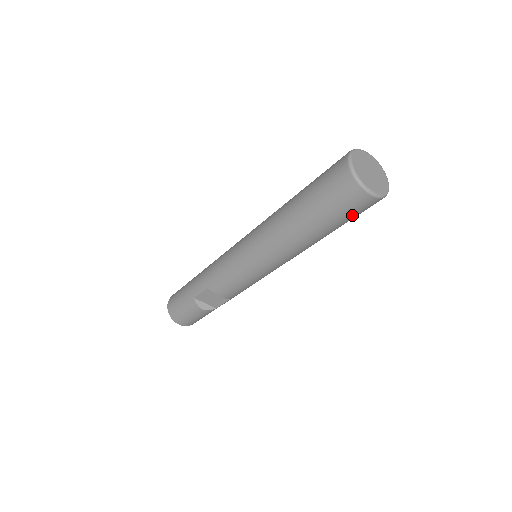
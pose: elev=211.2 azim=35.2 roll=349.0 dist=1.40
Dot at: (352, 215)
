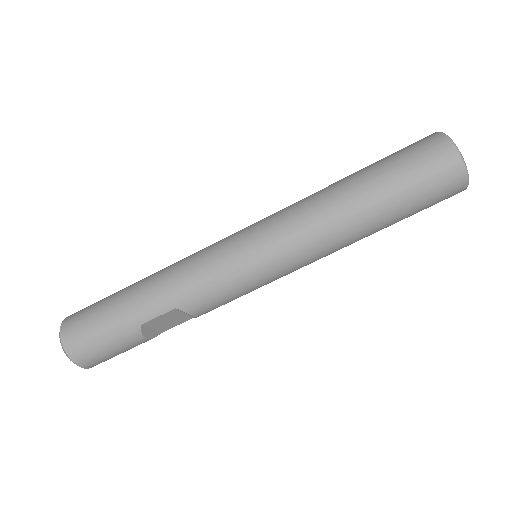
Dot at: (427, 207)
